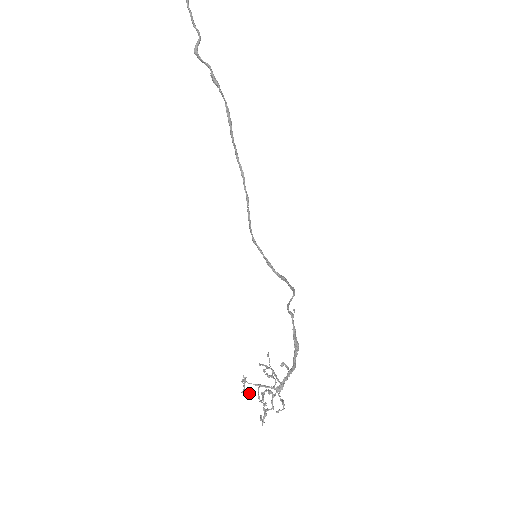
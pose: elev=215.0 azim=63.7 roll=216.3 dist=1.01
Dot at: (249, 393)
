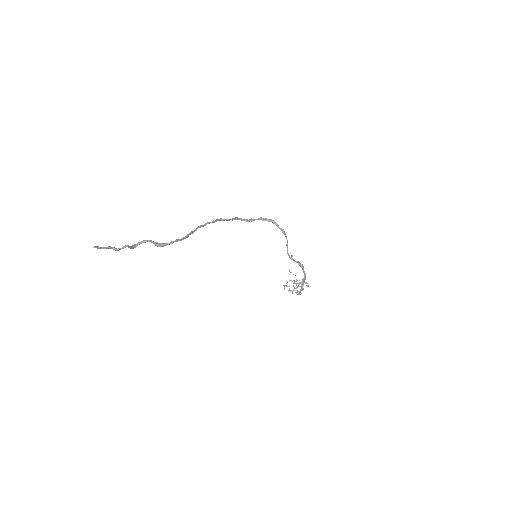
Dot at: occluded
